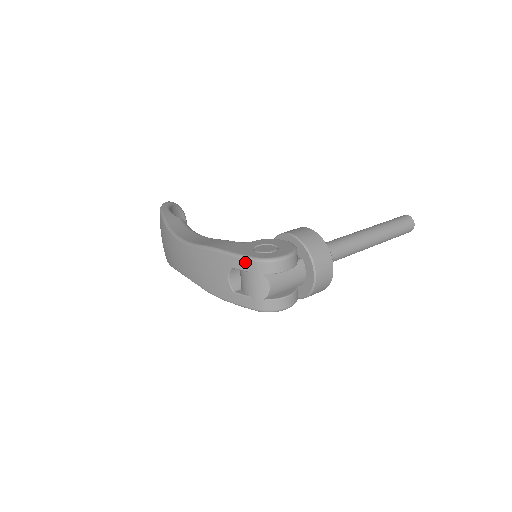
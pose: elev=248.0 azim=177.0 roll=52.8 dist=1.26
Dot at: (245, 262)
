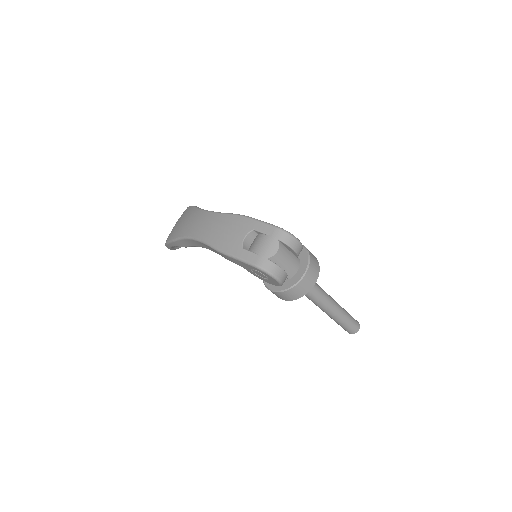
Dot at: (269, 227)
